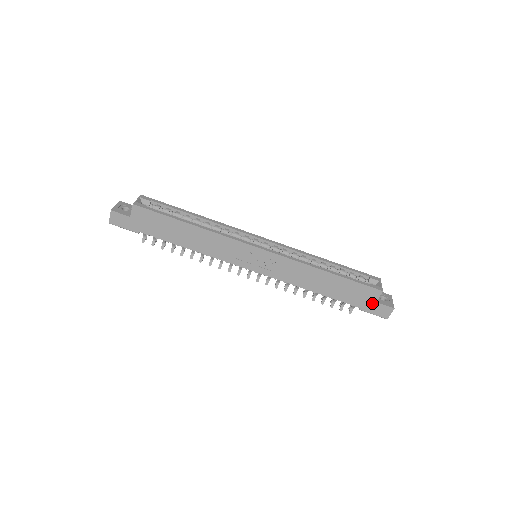
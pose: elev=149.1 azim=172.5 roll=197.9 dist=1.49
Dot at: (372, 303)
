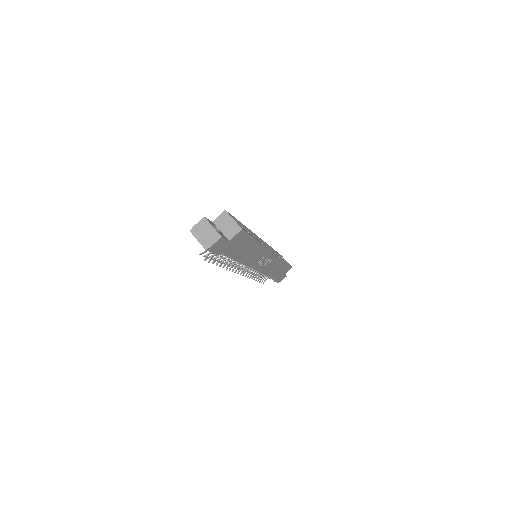
Dot at: occluded
